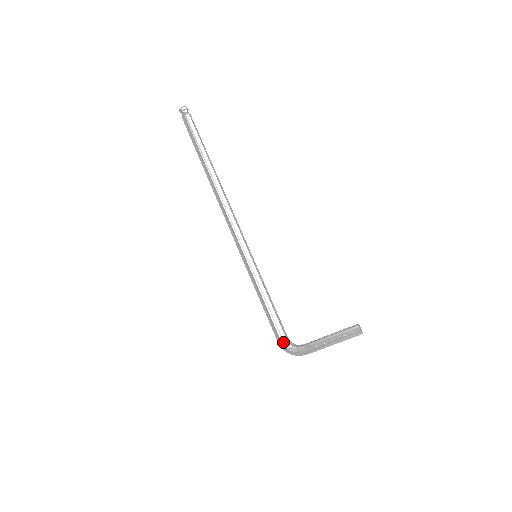
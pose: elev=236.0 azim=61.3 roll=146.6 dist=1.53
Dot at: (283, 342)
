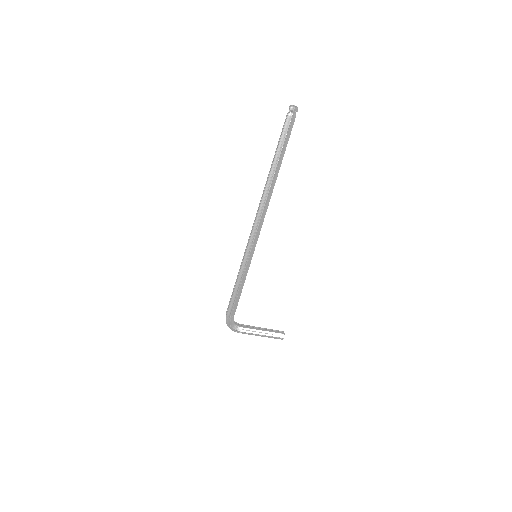
Dot at: (231, 319)
